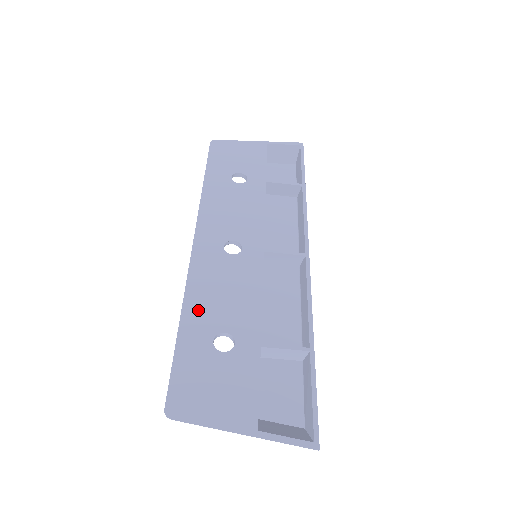
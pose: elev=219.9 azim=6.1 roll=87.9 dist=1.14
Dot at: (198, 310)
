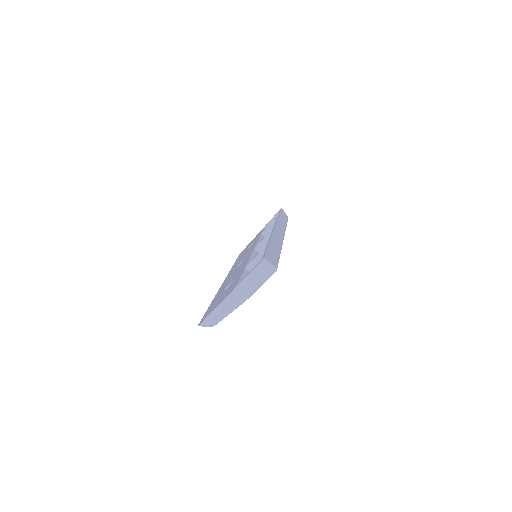
Dot at: occluded
